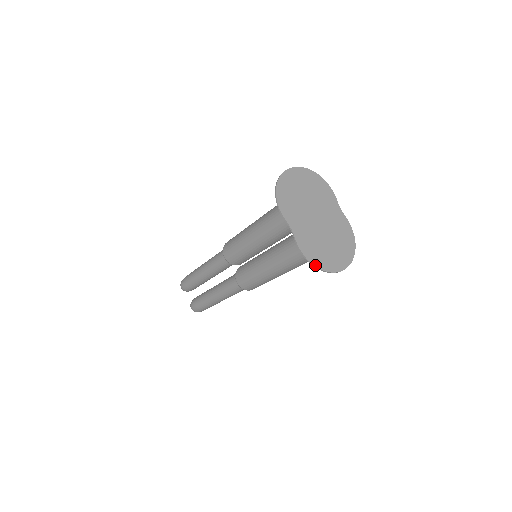
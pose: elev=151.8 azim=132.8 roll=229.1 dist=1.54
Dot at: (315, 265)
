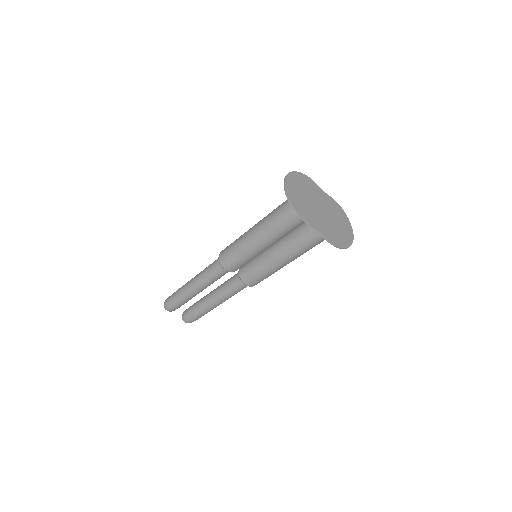
Dot at: (342, 247)
